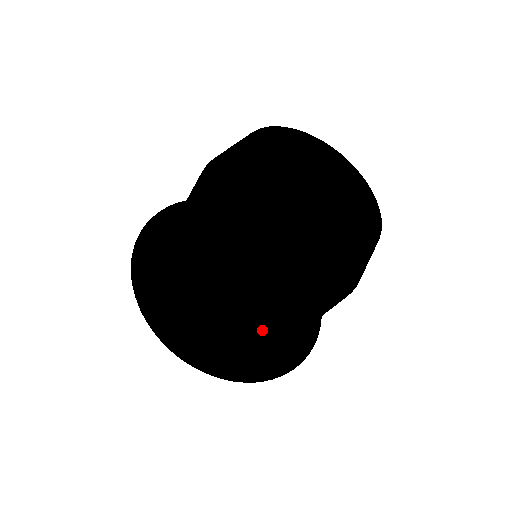
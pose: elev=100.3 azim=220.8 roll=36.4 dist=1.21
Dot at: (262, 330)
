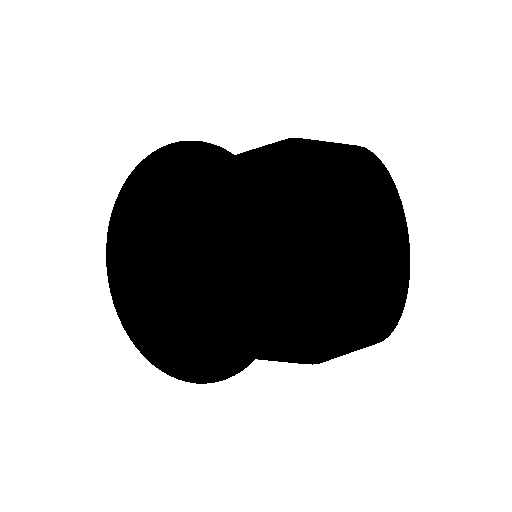
Dot at: (191, 288)
